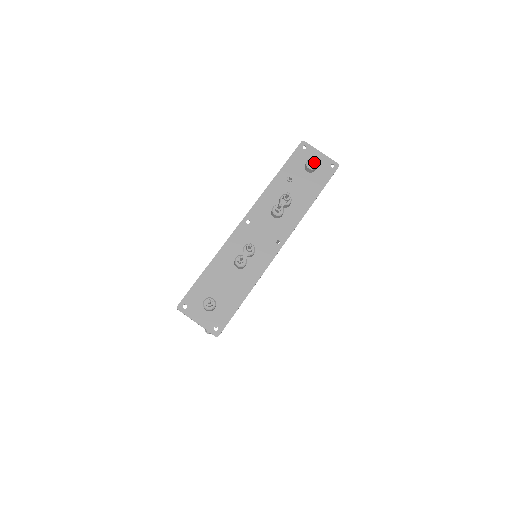
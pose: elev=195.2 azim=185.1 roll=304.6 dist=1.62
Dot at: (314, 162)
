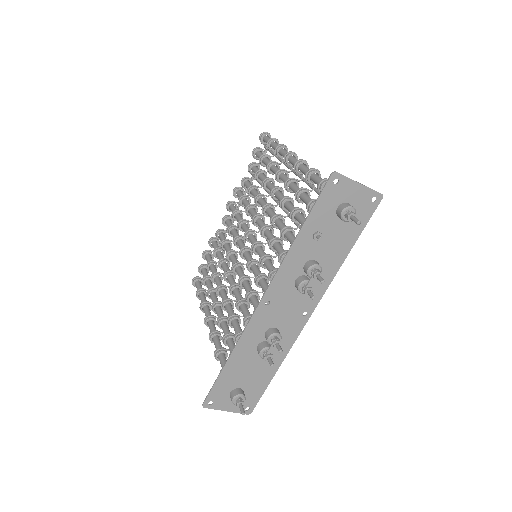
Dot at: (354, 217)
